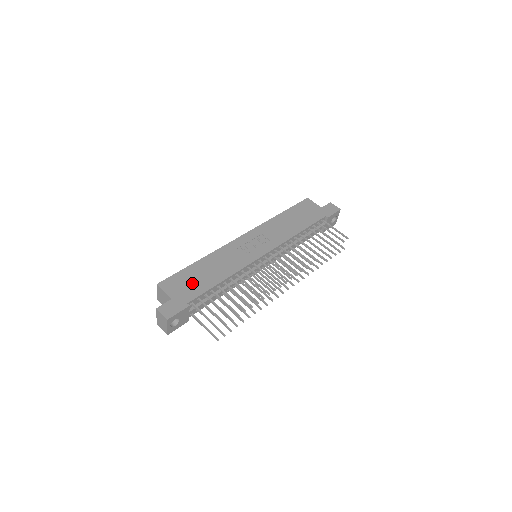
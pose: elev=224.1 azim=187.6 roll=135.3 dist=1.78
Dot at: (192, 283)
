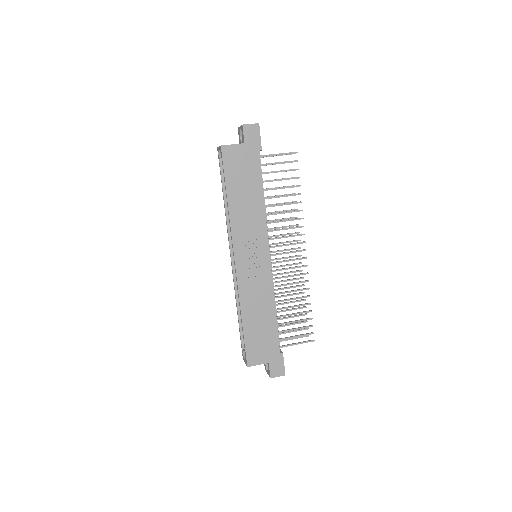
Dot at: (263, 339)
